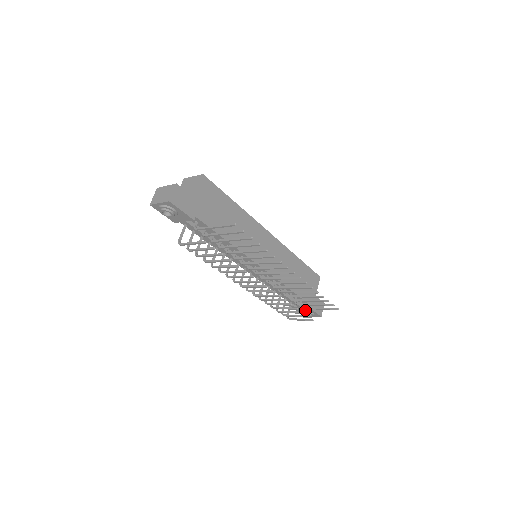
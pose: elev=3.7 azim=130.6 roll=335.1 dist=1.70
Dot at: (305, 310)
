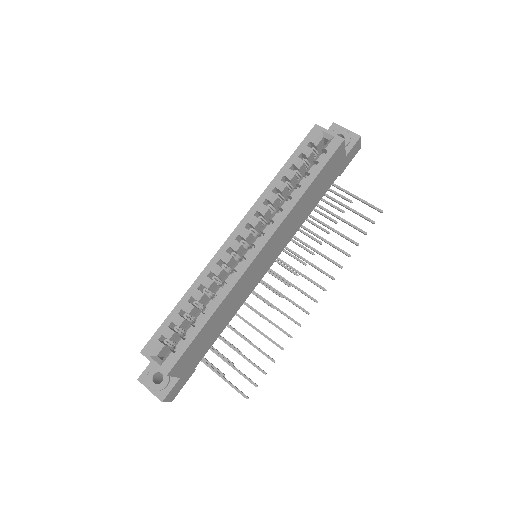
Dot at: occluded
